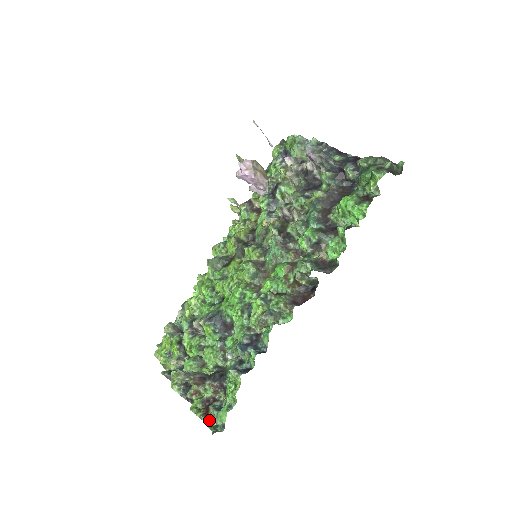
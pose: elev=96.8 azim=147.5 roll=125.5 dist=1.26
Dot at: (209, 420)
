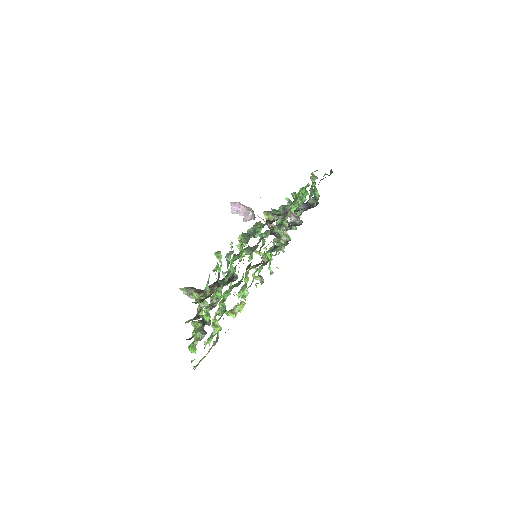
Dot at: (202, 296)
